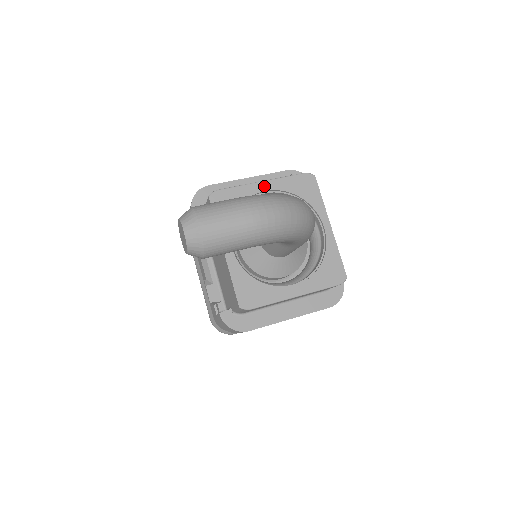
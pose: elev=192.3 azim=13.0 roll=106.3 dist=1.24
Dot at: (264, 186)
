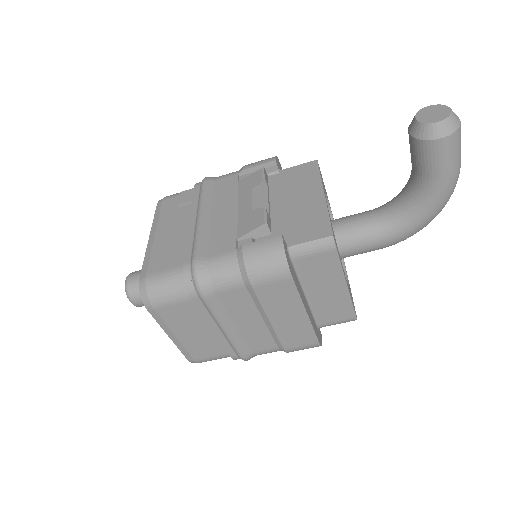
Dot at: occluded
